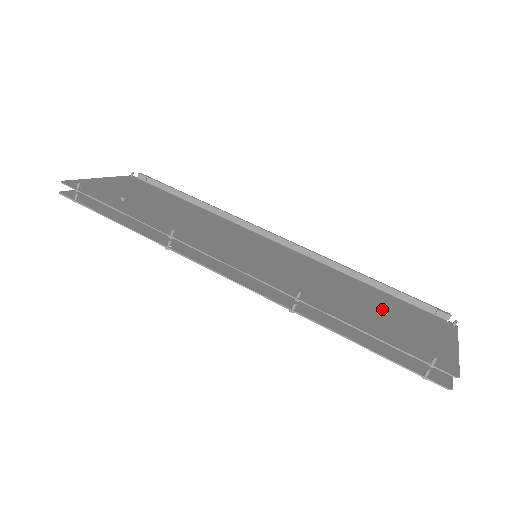
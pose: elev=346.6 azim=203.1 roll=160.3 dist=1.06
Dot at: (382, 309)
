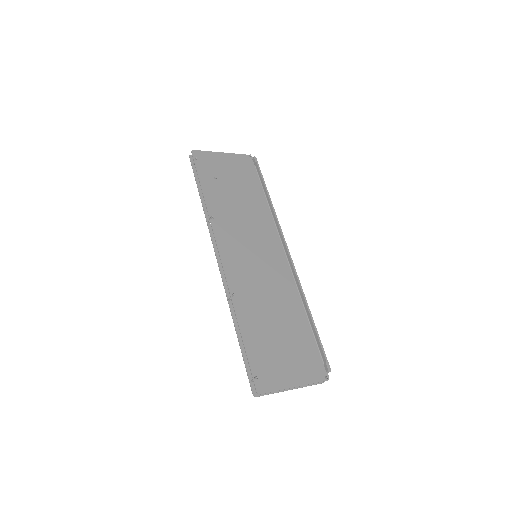
Dot at: (284, 335)
